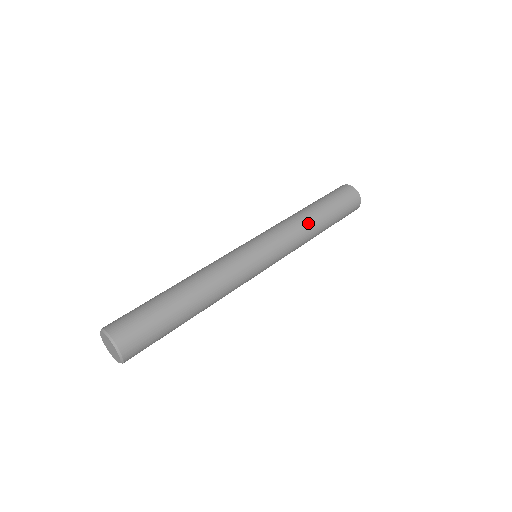
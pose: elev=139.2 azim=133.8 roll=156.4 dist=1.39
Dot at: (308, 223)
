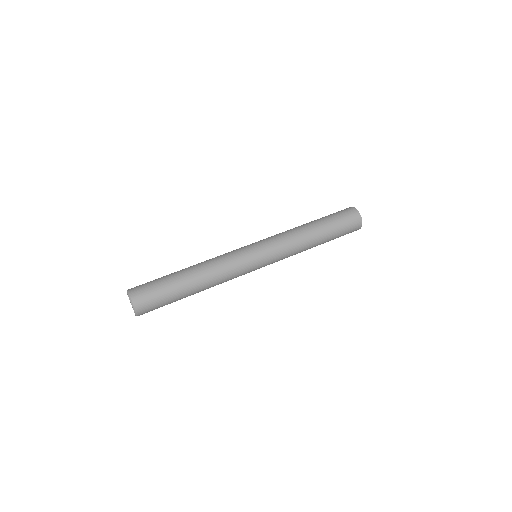
Dot at: (301, 230)
